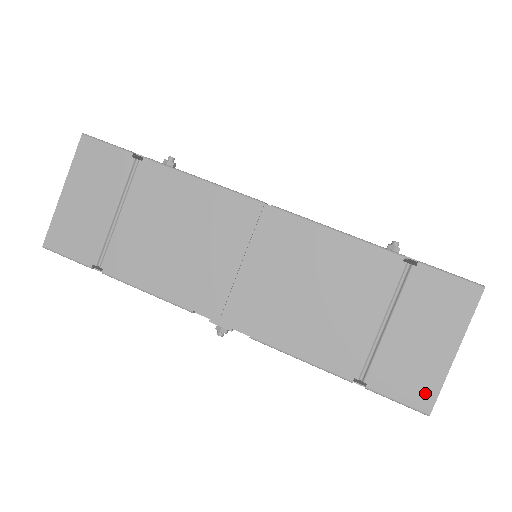
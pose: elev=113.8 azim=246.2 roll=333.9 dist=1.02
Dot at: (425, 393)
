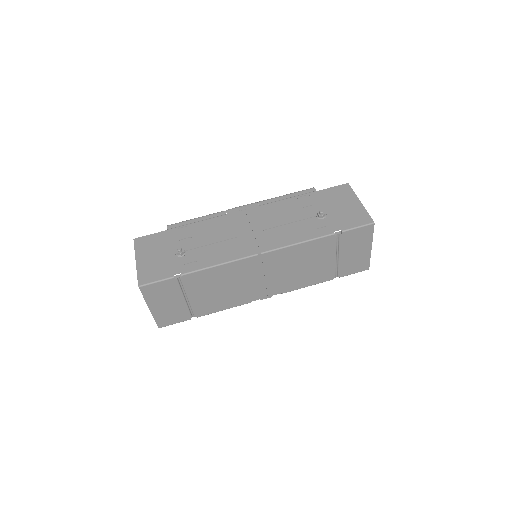
Dot at: (364, 265)
